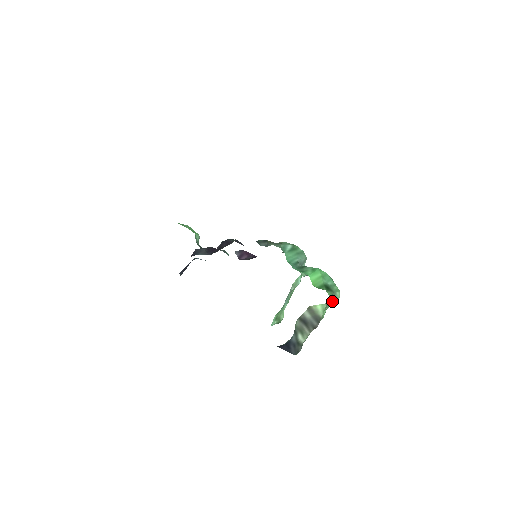
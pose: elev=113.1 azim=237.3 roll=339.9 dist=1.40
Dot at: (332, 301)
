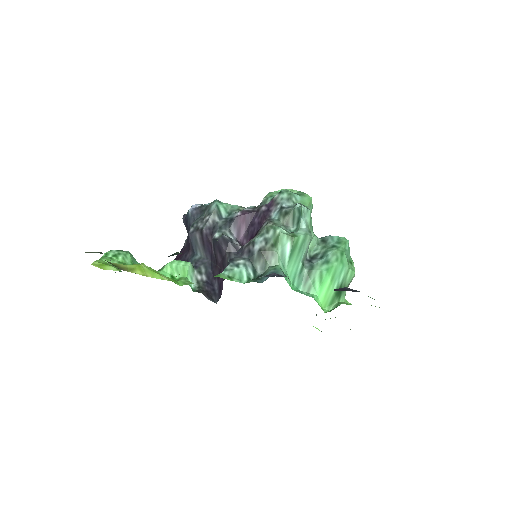
Dot at: (347, 287)
